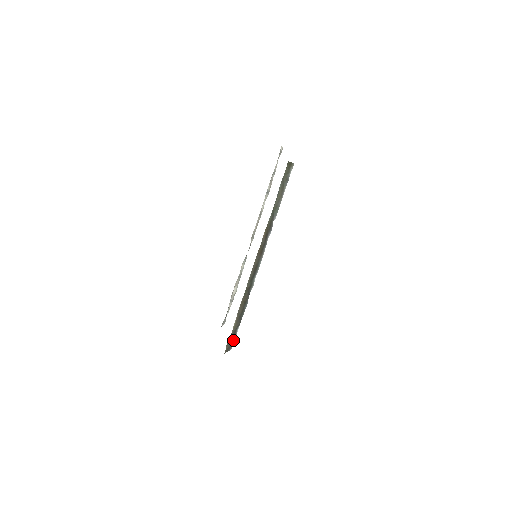
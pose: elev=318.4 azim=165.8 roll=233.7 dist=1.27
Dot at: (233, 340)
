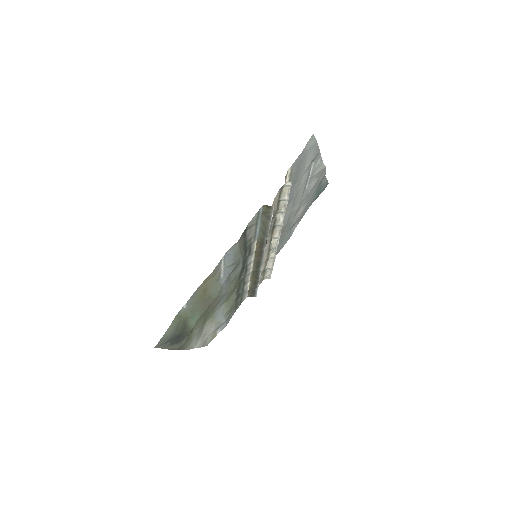
Dot at: (255, 293)
